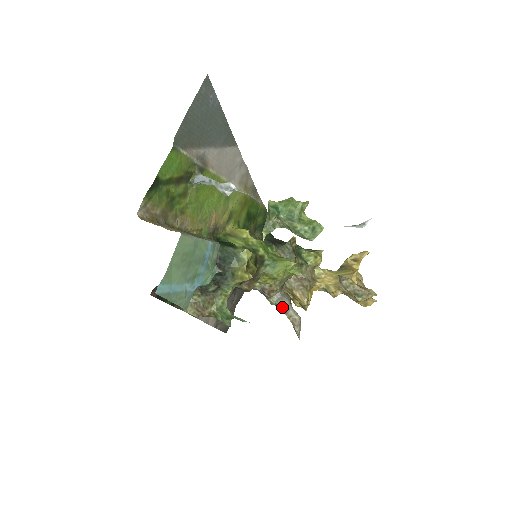
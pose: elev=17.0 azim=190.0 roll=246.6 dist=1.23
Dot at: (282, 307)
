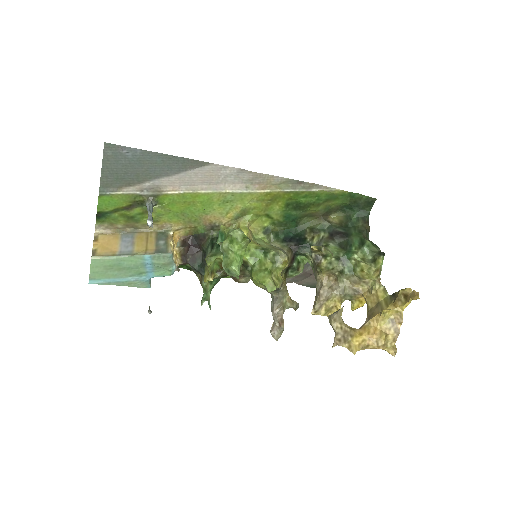
Dot at: (271, 308)
